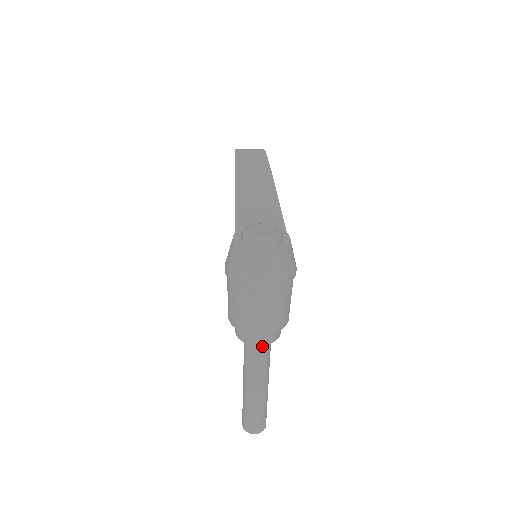
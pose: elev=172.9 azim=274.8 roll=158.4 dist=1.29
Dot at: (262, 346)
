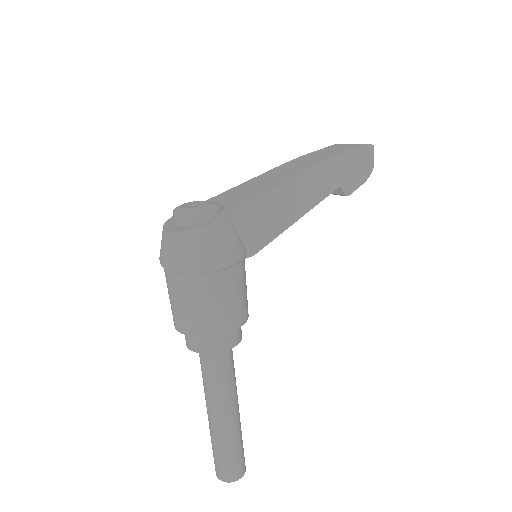
Dot at: (204, 356)
